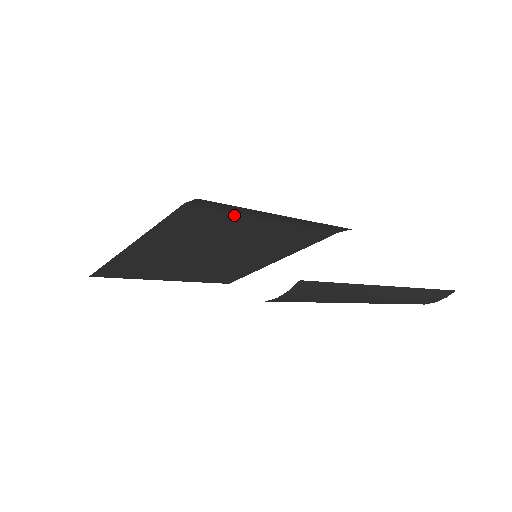
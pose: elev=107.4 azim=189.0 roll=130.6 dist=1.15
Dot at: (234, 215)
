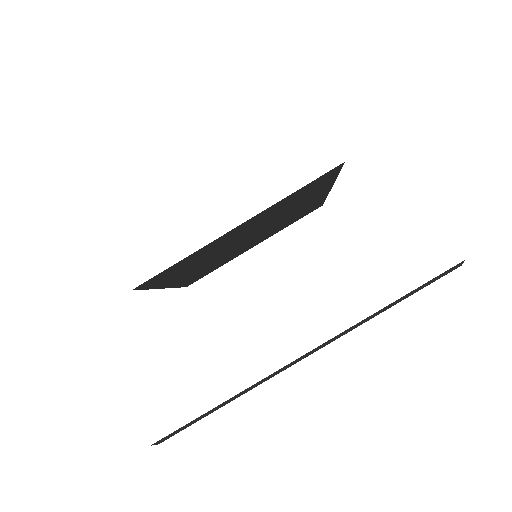
Dot at: (191, 255)
